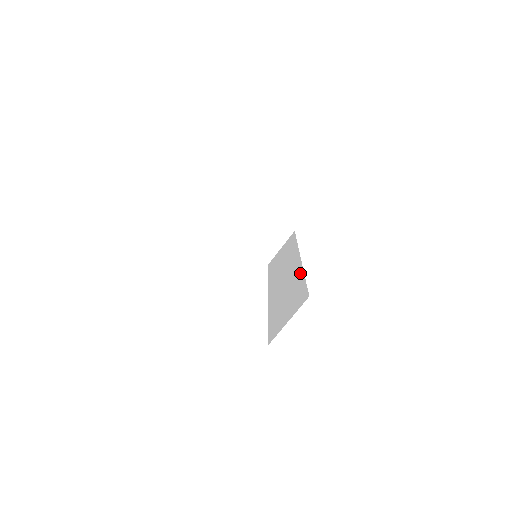
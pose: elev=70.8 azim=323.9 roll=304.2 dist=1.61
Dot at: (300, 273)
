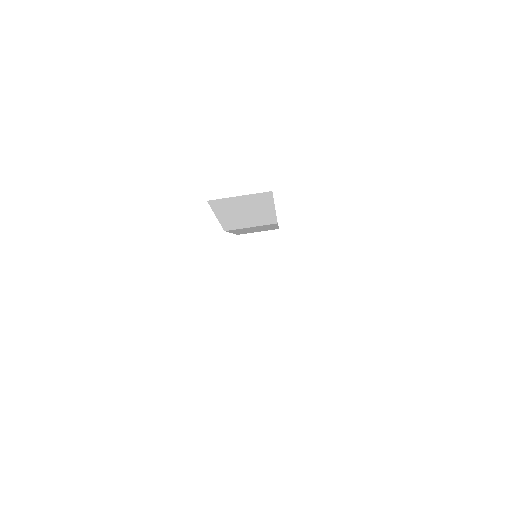
Dot at: occluded
